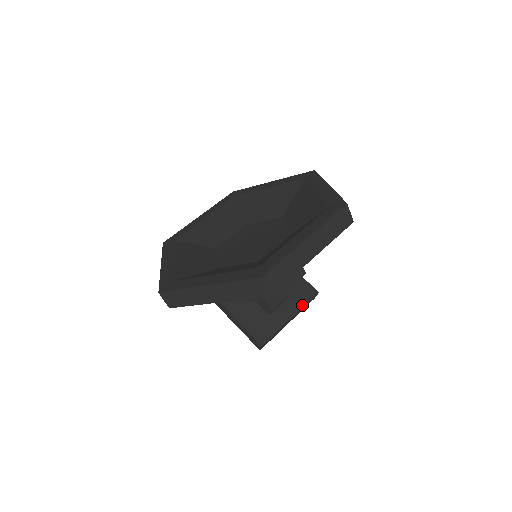
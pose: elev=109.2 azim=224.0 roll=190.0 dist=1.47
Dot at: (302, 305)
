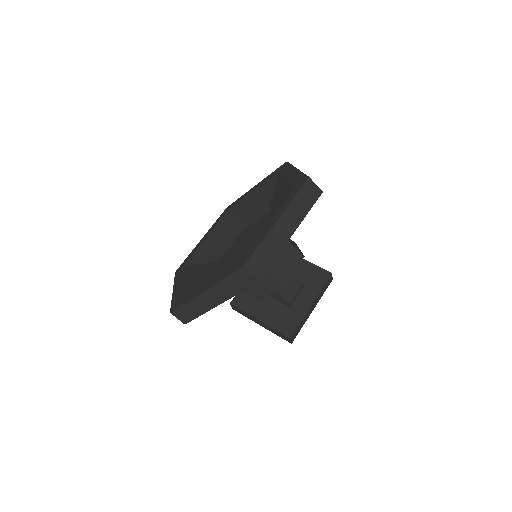
Dot at: (319, 289)
